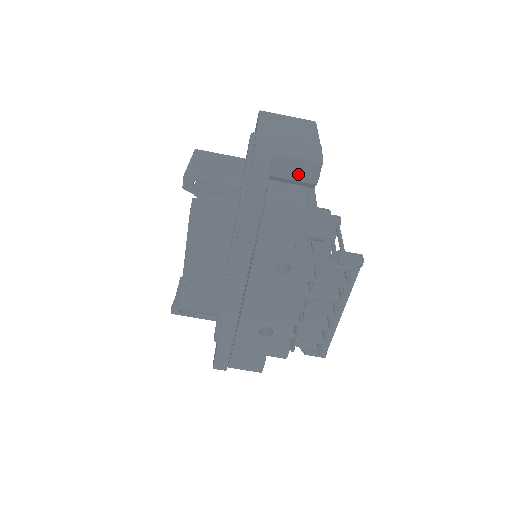
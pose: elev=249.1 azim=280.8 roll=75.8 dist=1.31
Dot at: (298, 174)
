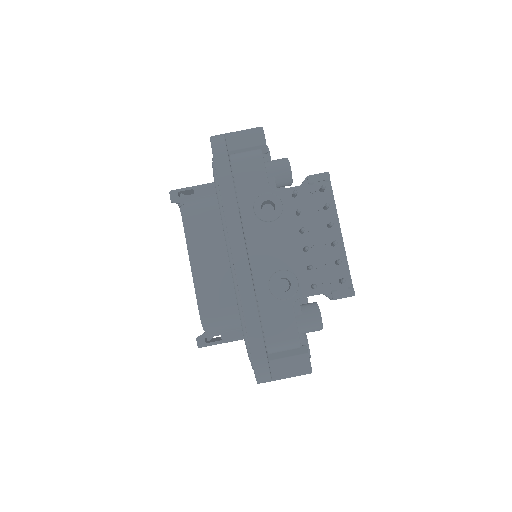
Dot at: (249, 142)
